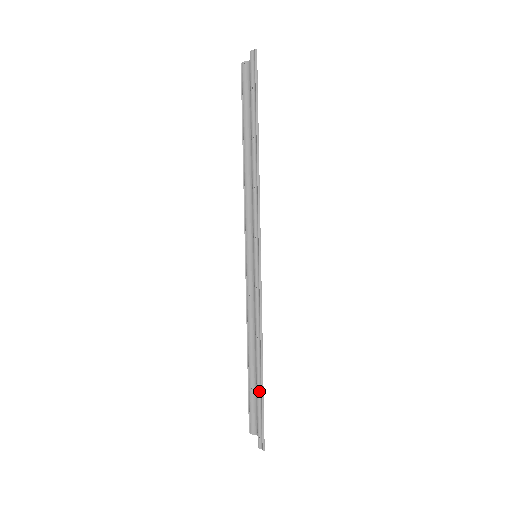
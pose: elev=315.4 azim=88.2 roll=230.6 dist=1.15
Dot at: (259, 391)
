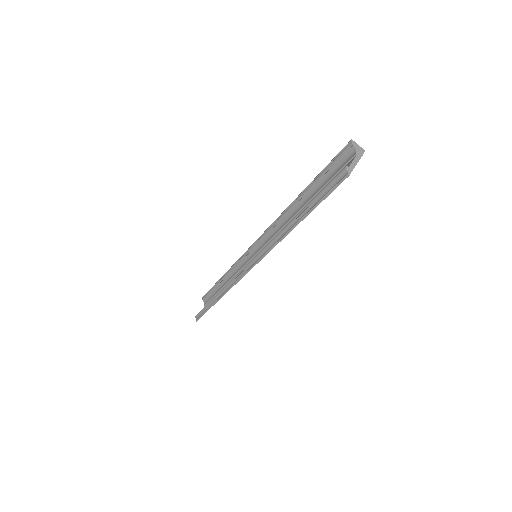
Dot at: (209, 305)
